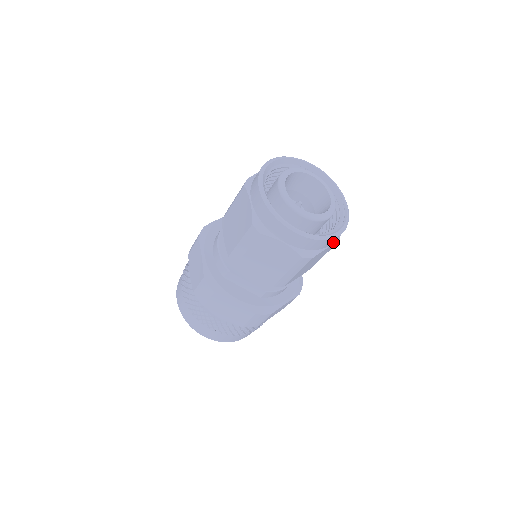
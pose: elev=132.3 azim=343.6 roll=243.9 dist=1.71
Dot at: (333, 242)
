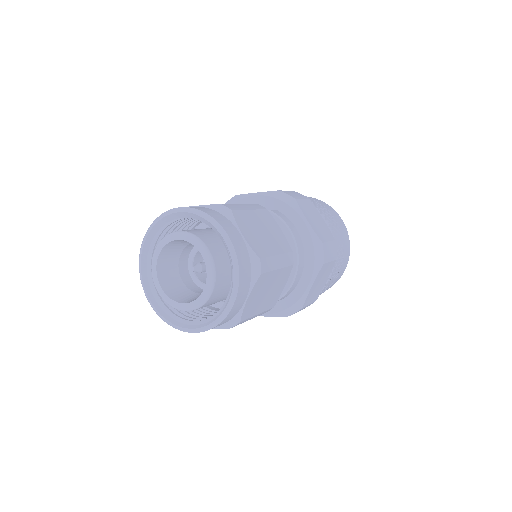
Dot at: (249, 289)
